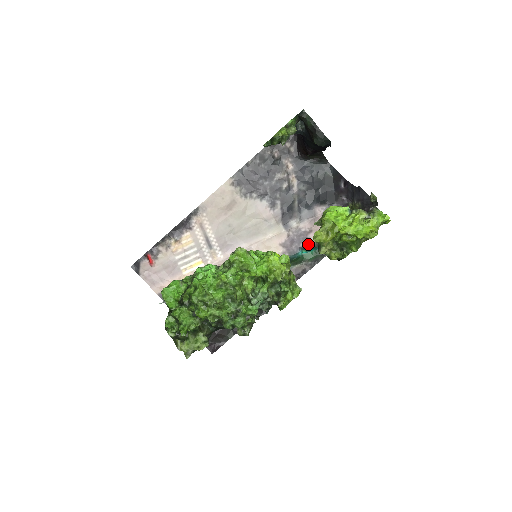
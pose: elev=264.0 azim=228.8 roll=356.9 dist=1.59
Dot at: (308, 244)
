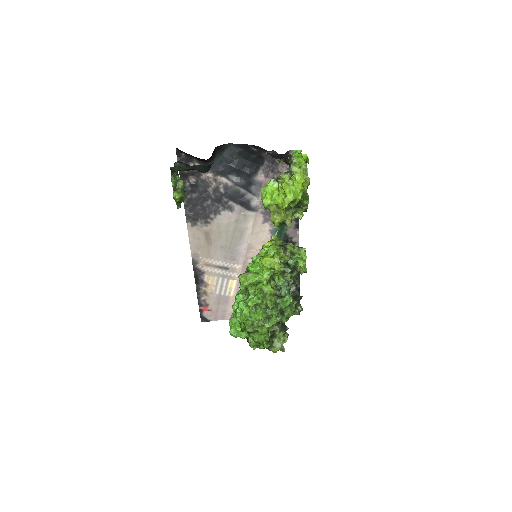
Dot at: occluded
